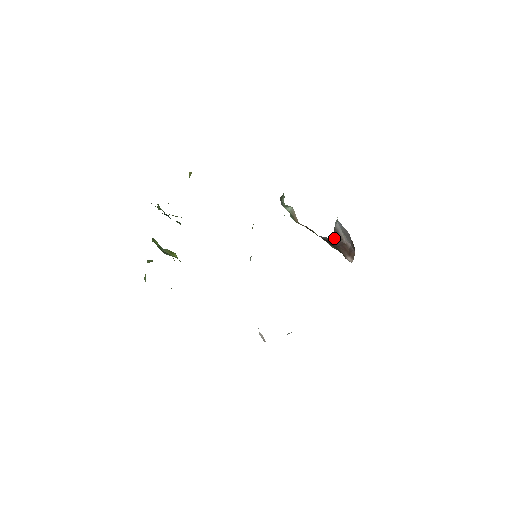
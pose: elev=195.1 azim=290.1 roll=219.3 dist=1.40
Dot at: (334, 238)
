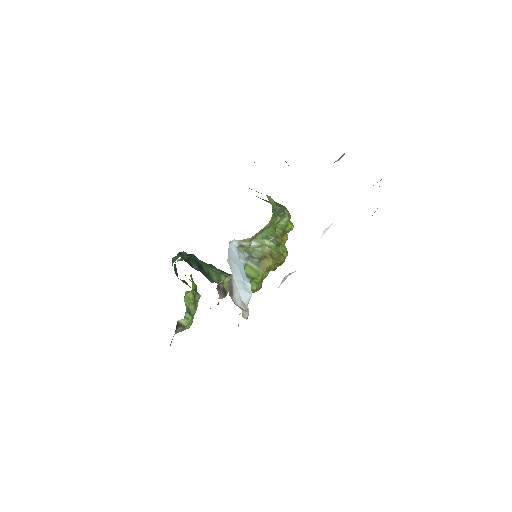
Dot at: occluded
